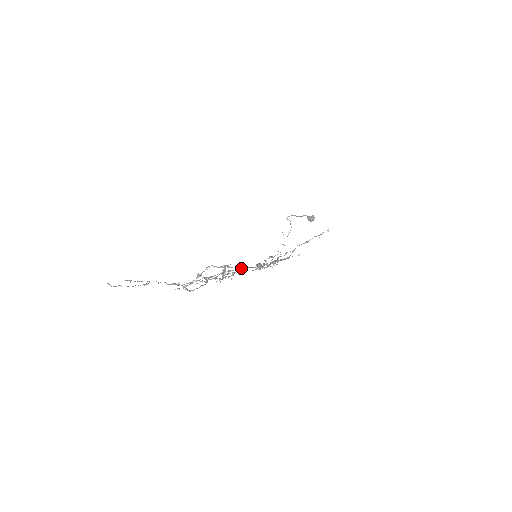
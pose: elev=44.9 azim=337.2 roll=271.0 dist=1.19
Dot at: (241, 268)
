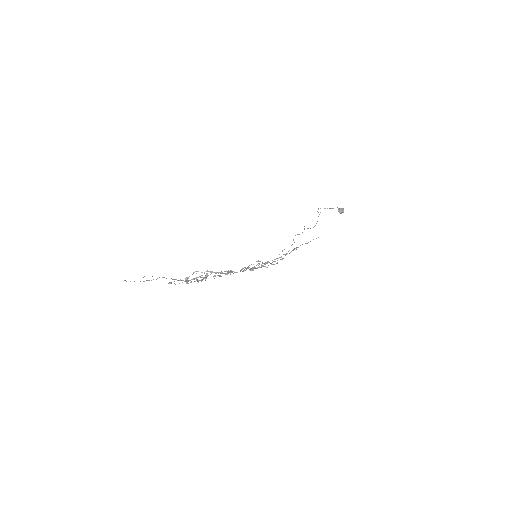
Dot at: (231, 270)
